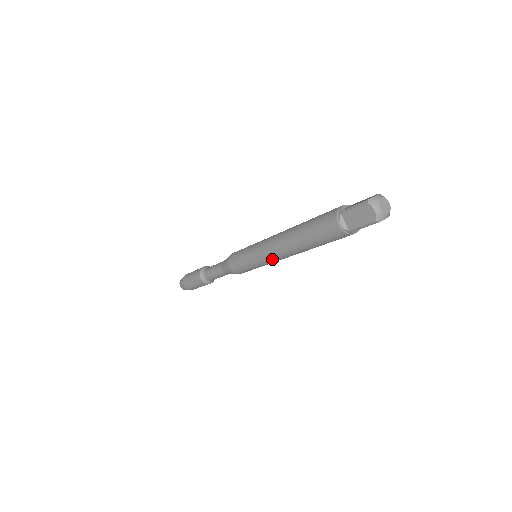
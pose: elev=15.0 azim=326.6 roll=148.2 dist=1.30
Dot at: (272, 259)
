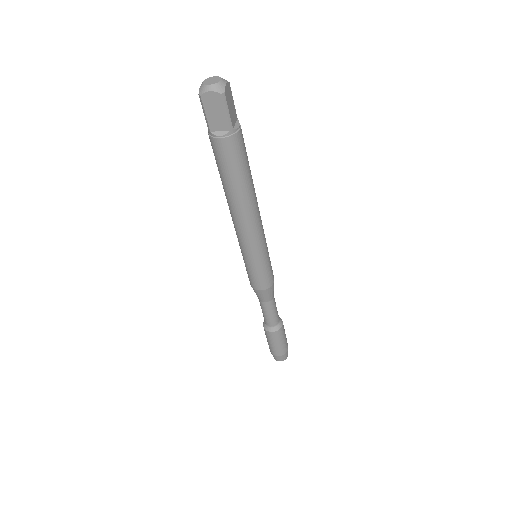
Dot at: (237, 235)
